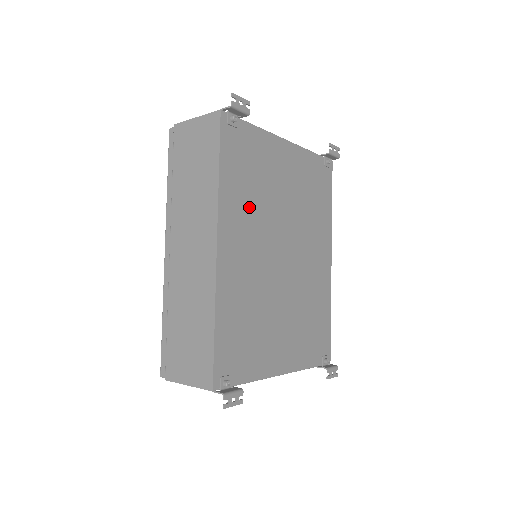
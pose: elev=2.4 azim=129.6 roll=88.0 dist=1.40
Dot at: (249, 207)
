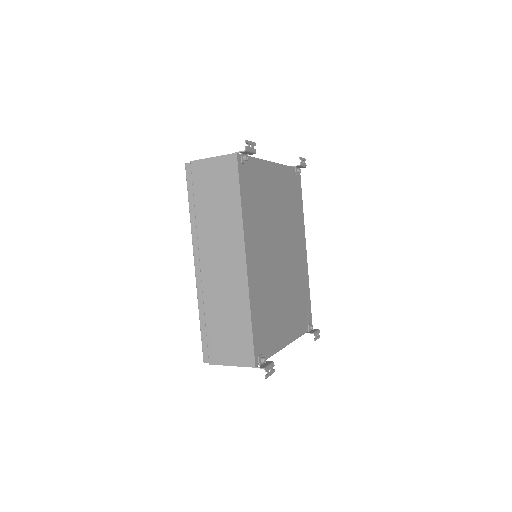
Dot at: (259, 224)
